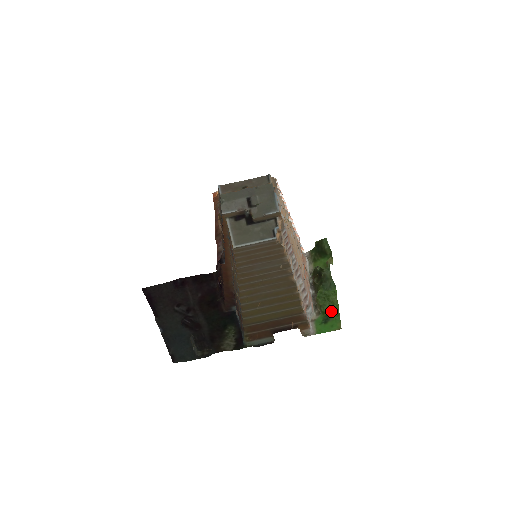
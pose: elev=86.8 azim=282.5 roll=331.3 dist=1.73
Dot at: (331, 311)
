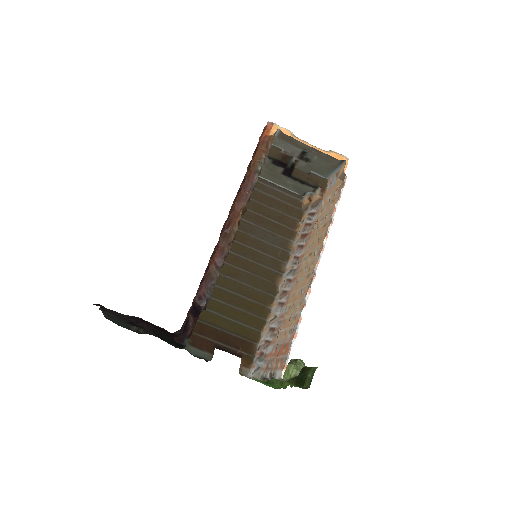
Dot at: (276, 382)
